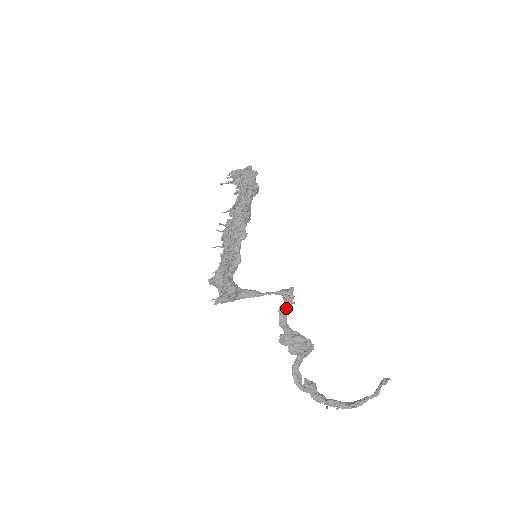
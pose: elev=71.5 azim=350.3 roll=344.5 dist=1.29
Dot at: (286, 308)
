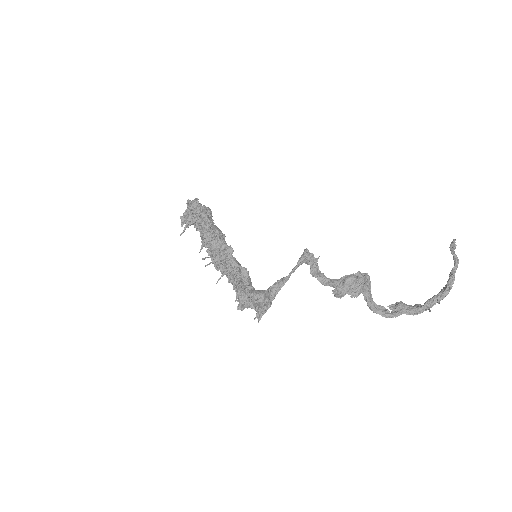
Dot at: (316, 268)
